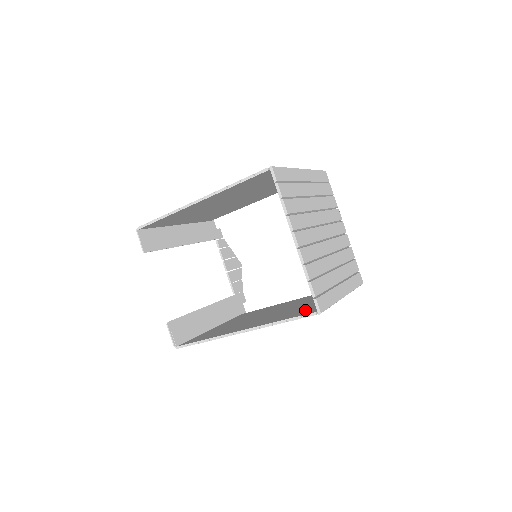
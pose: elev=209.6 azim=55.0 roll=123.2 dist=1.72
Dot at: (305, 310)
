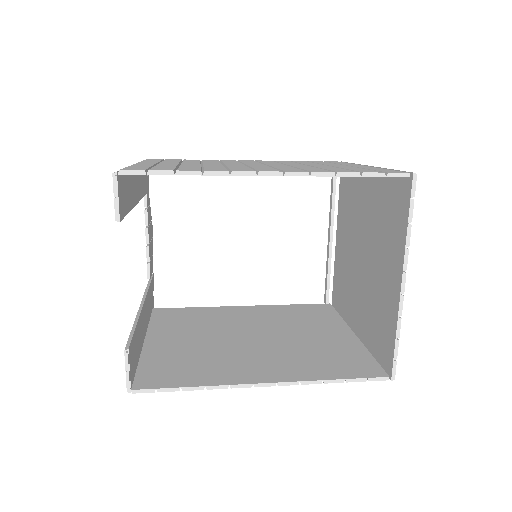
Dot at: (347, 360)
